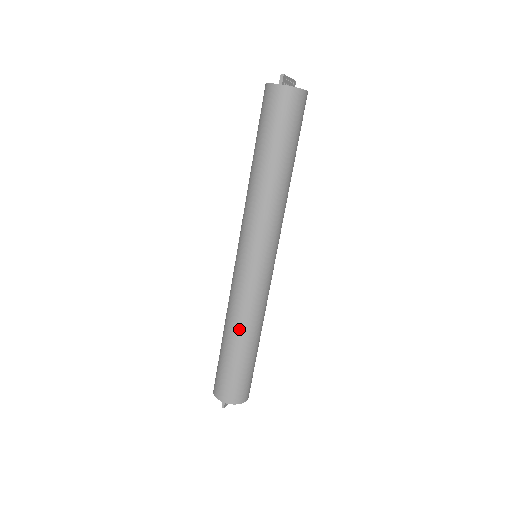
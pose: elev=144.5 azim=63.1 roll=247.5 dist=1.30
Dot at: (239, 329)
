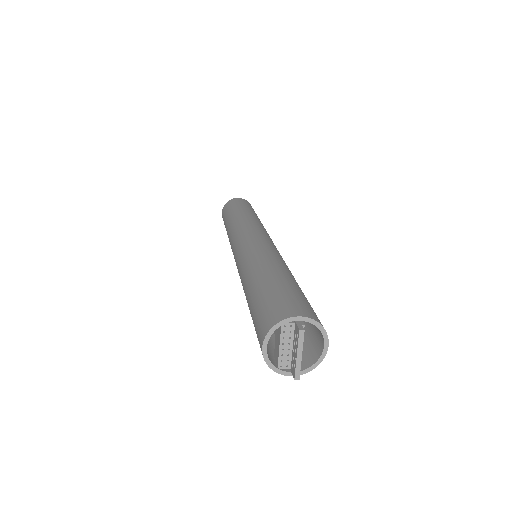
Dot at: (277, 264)
